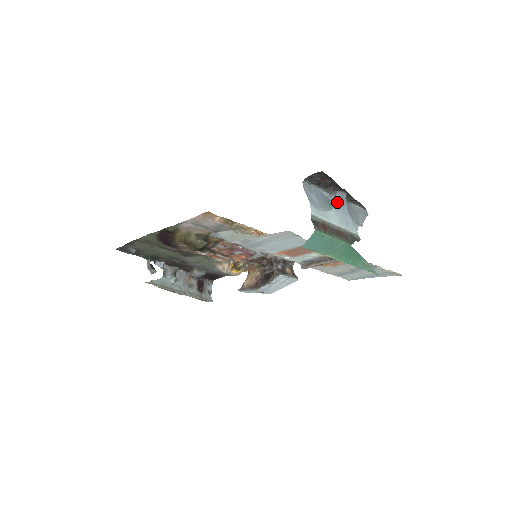
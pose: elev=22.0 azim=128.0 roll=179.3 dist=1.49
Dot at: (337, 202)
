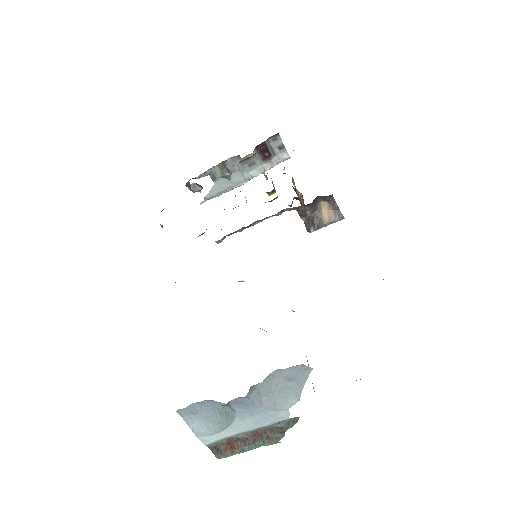
Dot at: (237, 410)
